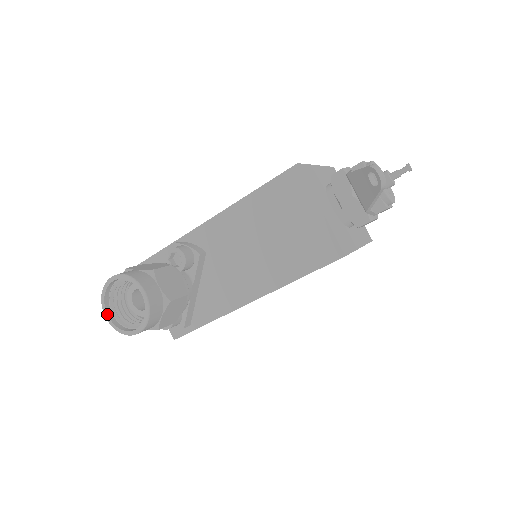
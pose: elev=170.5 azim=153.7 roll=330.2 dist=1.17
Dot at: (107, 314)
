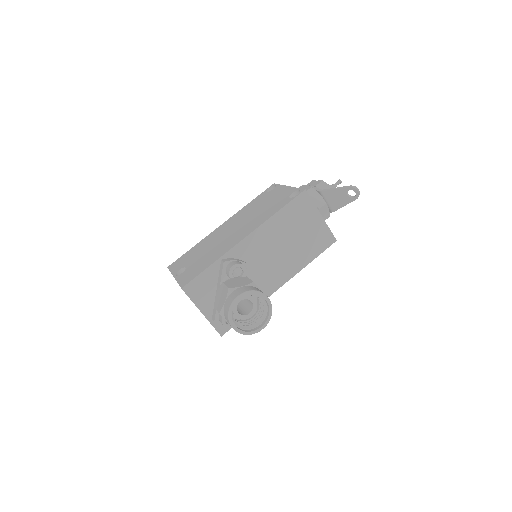
Dot at: (235, 325)
